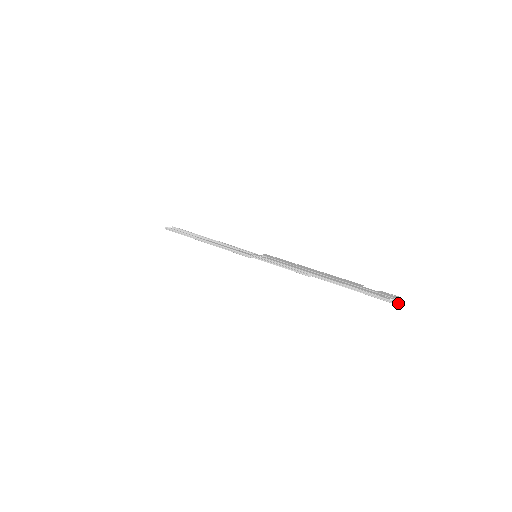
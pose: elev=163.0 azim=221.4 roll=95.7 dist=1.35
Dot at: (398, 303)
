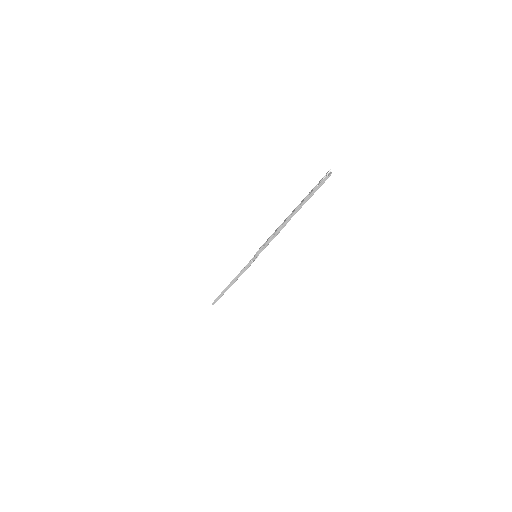
Dot at: (328, 175)
